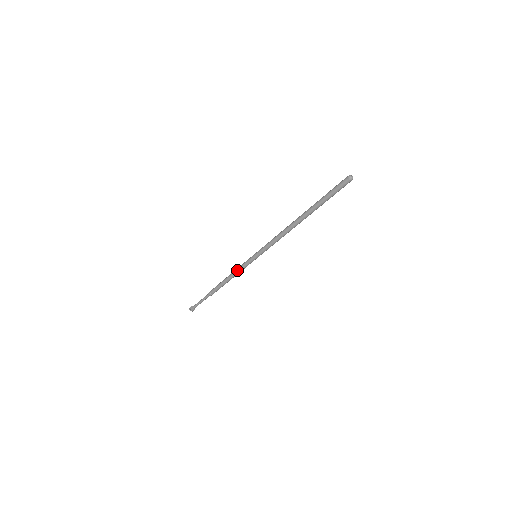
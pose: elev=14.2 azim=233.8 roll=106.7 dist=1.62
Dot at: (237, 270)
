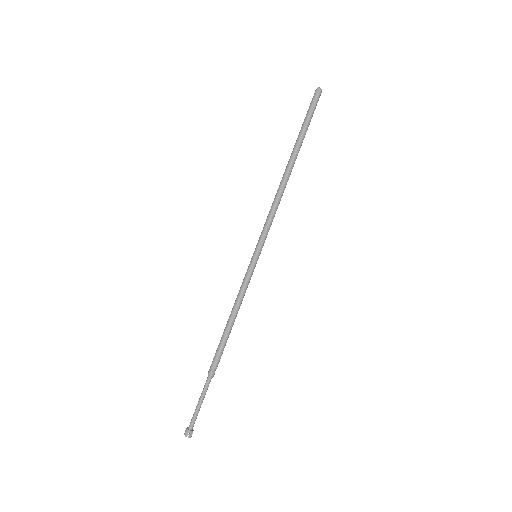
Dot at: (240, 296)
